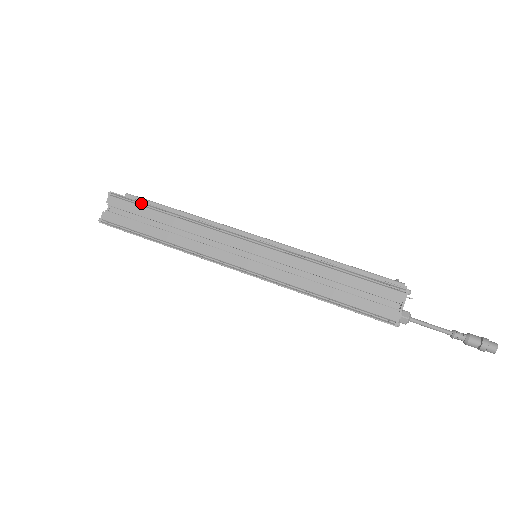
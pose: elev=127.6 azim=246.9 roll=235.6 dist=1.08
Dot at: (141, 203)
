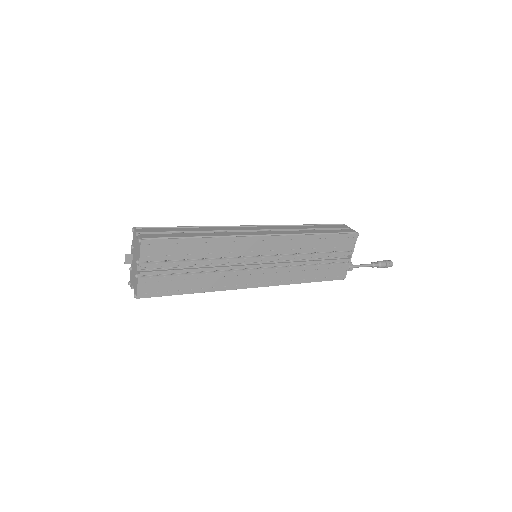
Dot at: (166, 228)
